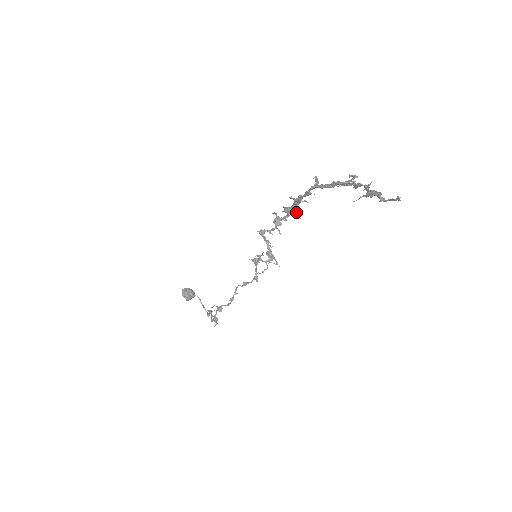
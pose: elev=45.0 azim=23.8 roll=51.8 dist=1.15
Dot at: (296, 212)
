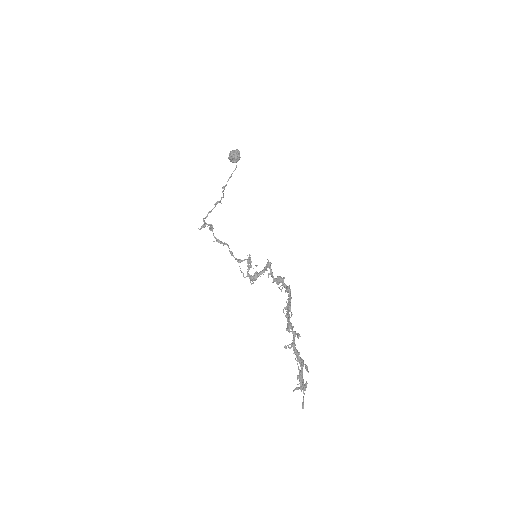
Dot at: occluded
